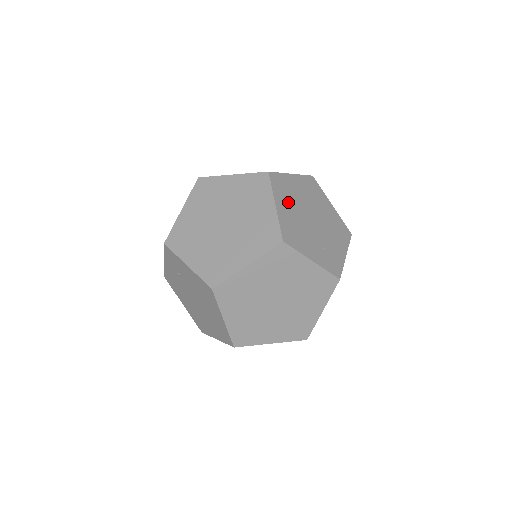
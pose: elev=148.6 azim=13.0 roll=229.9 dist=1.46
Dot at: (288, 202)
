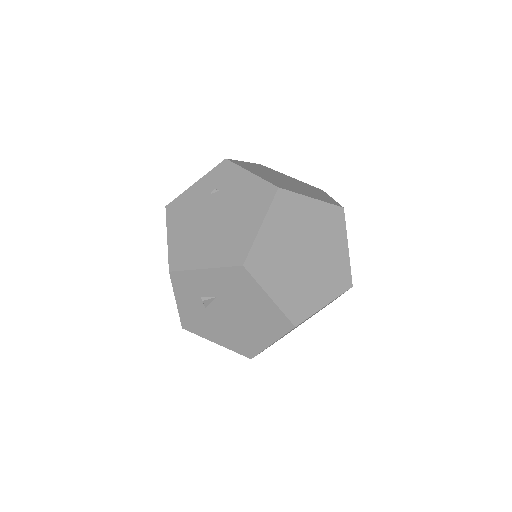
Dot at: occluded
